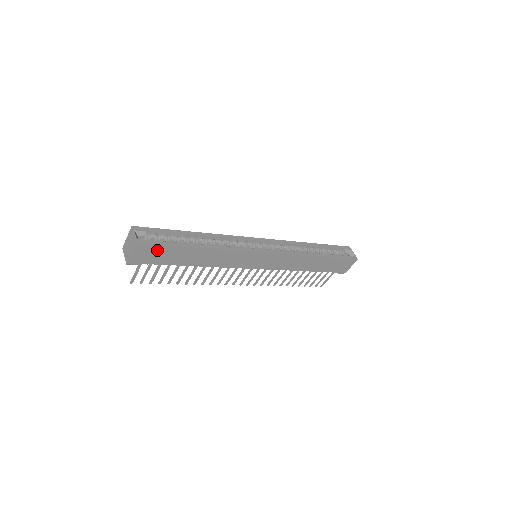
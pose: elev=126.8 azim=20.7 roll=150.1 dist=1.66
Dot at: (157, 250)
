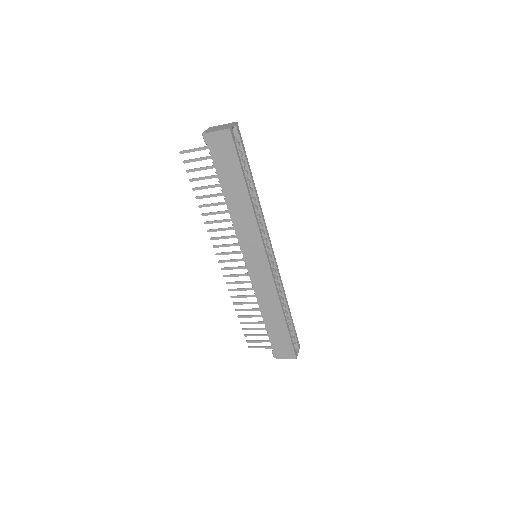
Dot at: (230, 152)
